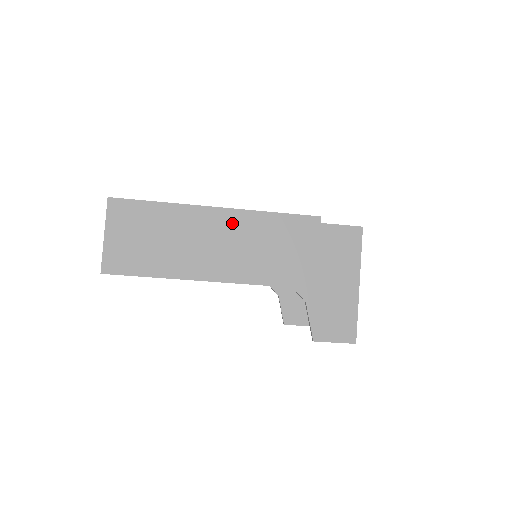
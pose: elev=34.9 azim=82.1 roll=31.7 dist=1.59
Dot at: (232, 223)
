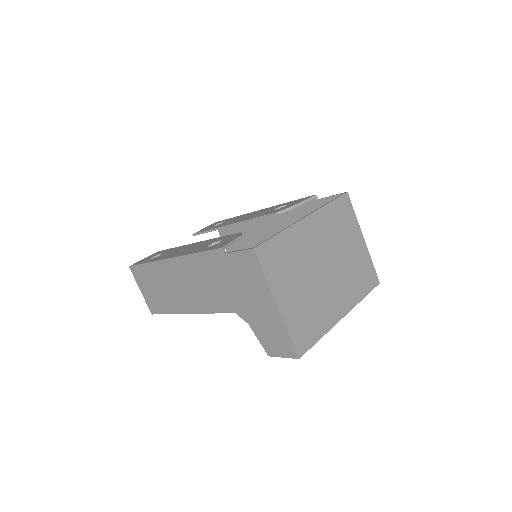
Dot at: (180, 269)
